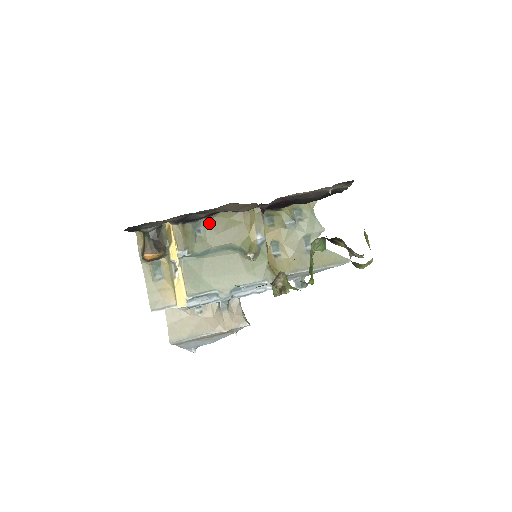
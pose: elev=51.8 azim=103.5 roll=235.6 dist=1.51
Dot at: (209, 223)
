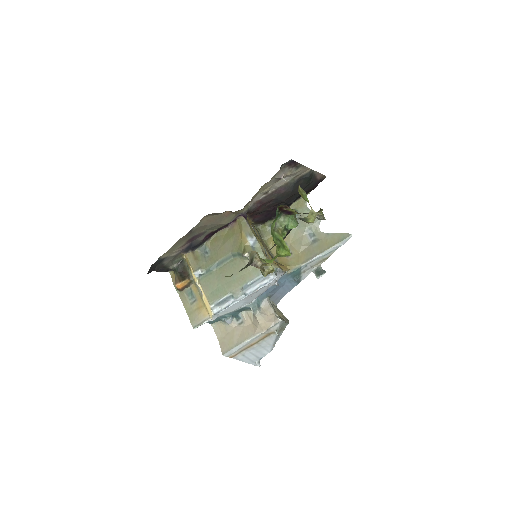
Dot at: (211, 244)
